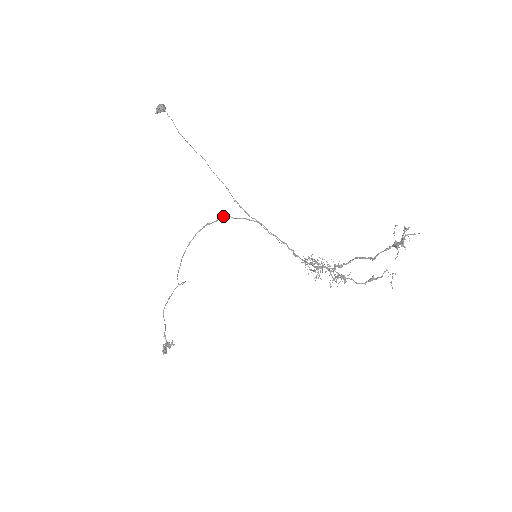
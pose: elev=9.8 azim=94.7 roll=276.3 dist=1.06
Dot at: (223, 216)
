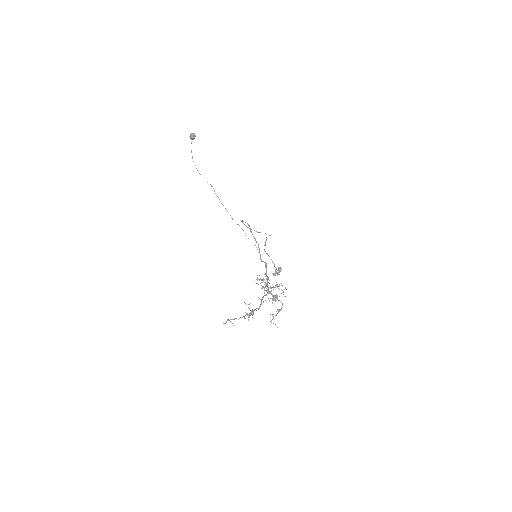
Dot at: (241, 220)
